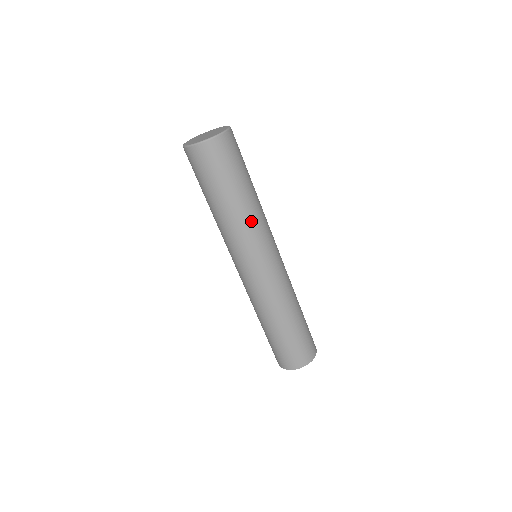
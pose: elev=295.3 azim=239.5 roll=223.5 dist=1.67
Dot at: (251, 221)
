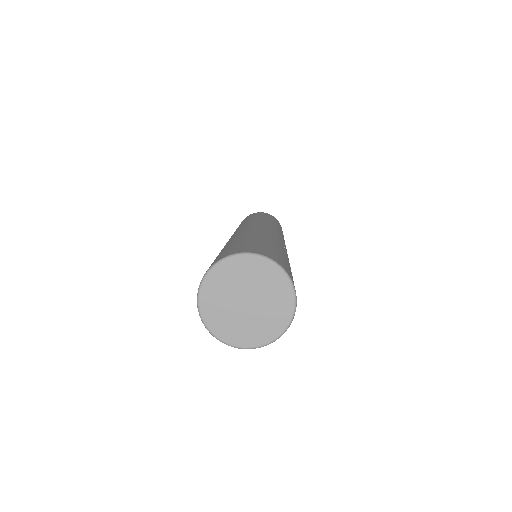
Dot at: occluded
